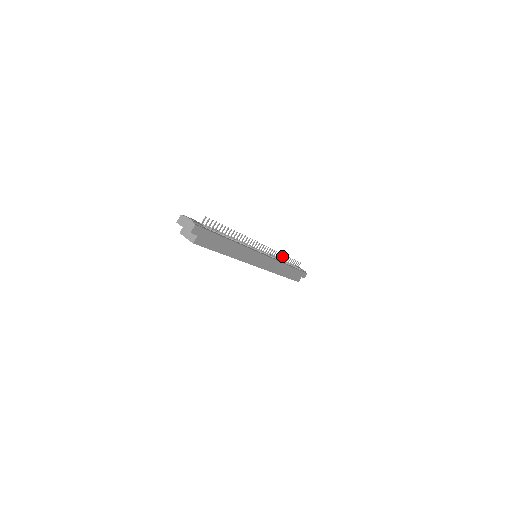
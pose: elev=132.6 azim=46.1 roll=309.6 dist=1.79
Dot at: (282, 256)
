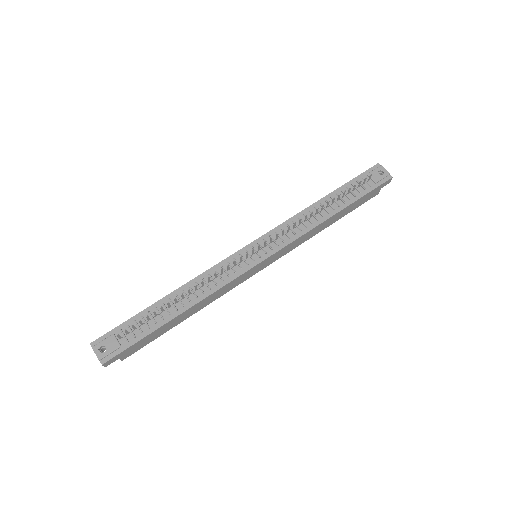
Dot at: occluded
